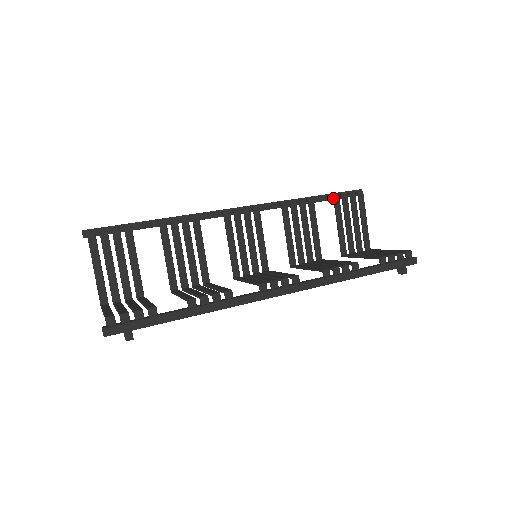
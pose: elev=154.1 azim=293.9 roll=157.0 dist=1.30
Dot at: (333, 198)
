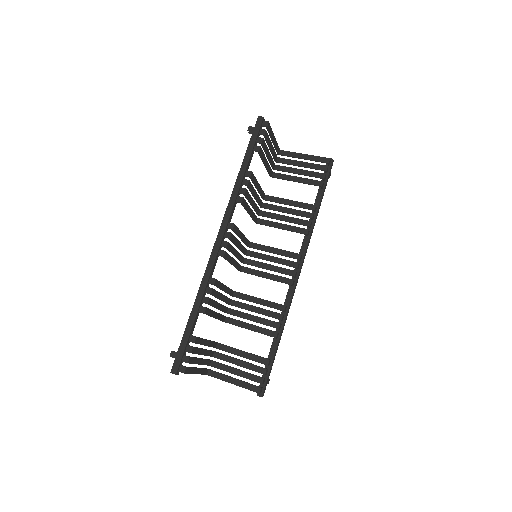
Dot at: (258, 153)
